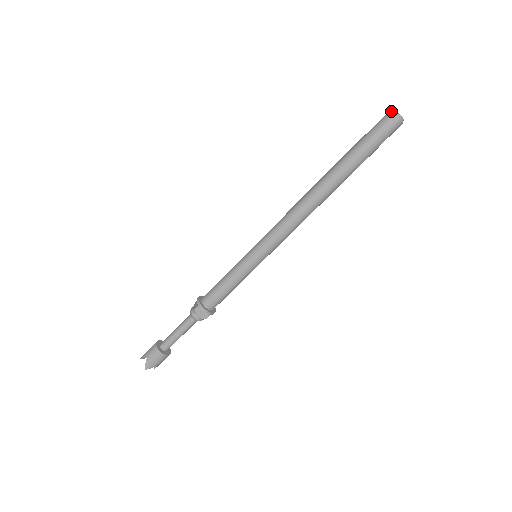
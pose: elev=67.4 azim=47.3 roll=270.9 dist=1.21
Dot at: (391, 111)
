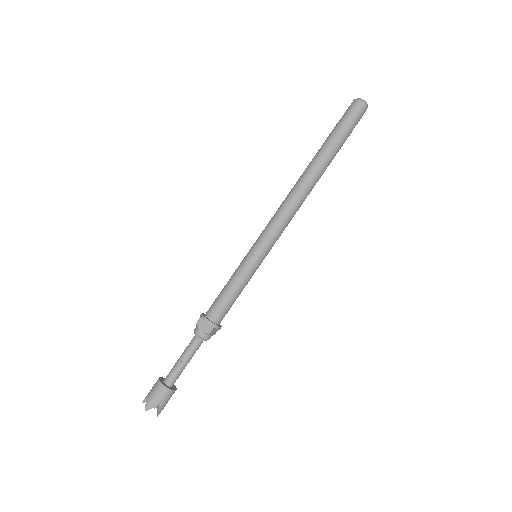
Dot at: (363, 102)
